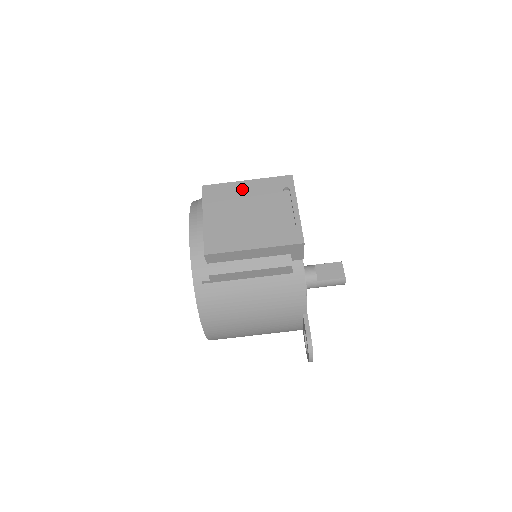
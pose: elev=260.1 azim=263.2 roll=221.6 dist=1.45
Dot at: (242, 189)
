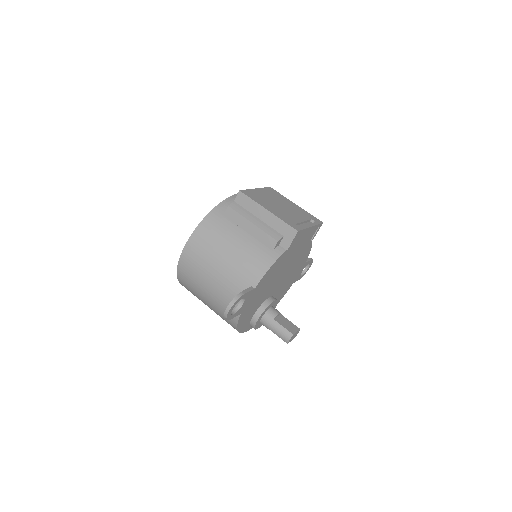
Dot at: (289, 202)
